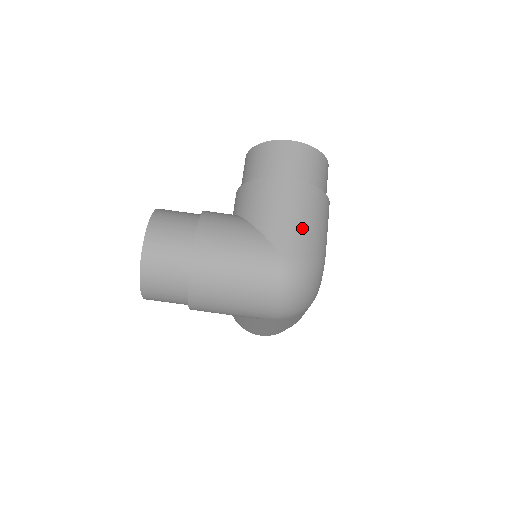
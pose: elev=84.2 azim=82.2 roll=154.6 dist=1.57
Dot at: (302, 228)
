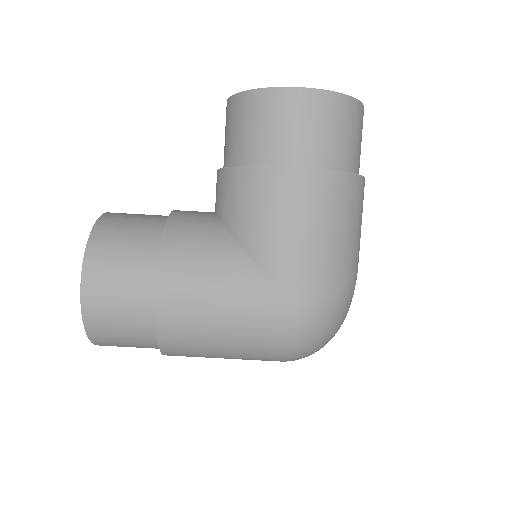
Dot at: (322, 252)
